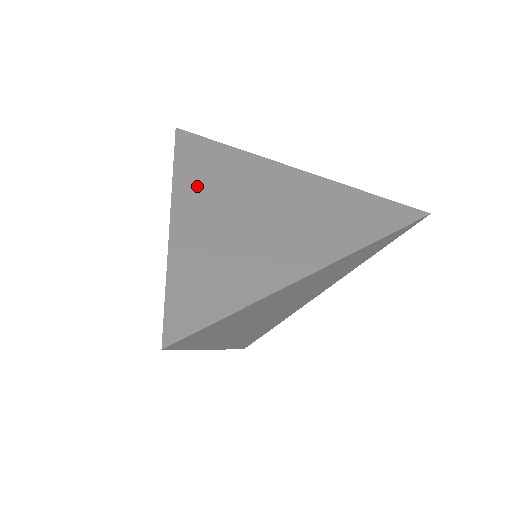
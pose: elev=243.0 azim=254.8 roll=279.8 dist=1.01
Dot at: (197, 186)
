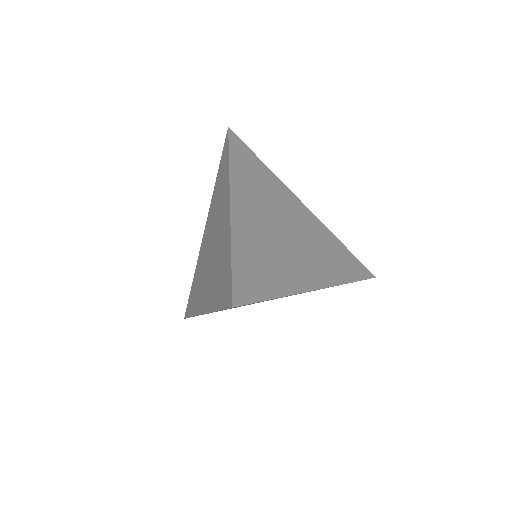
Dot at: (246, 187)
